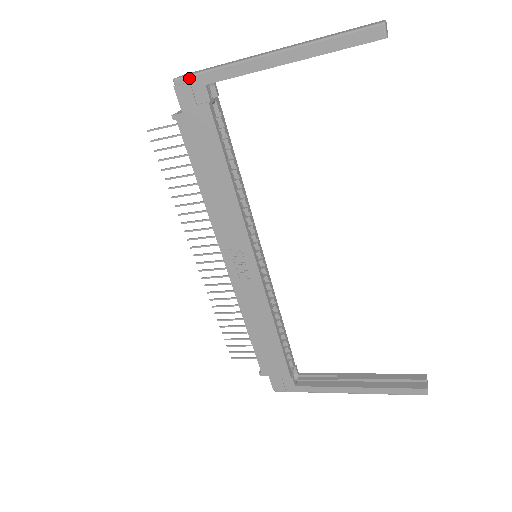
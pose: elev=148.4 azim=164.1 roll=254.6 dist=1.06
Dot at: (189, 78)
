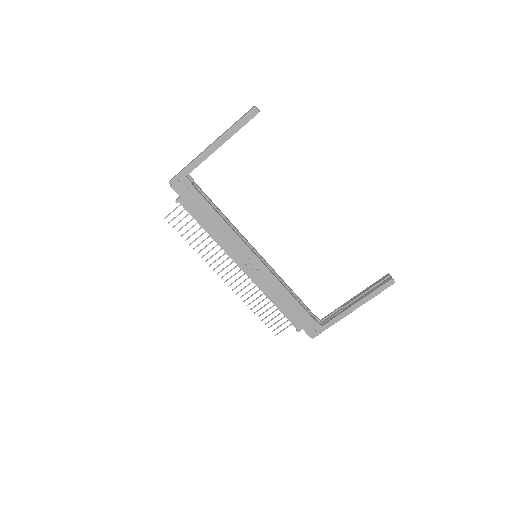
Dot at: (176, 178)
